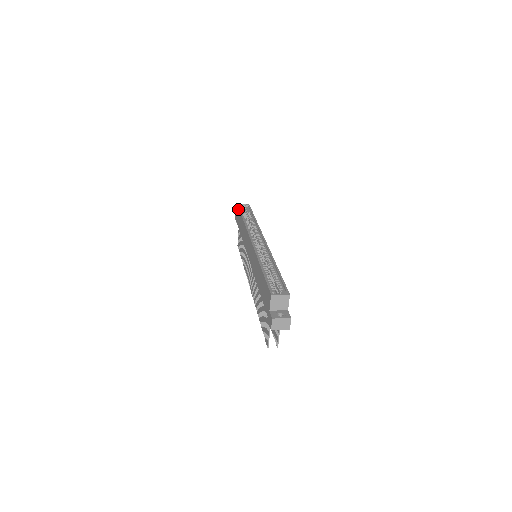
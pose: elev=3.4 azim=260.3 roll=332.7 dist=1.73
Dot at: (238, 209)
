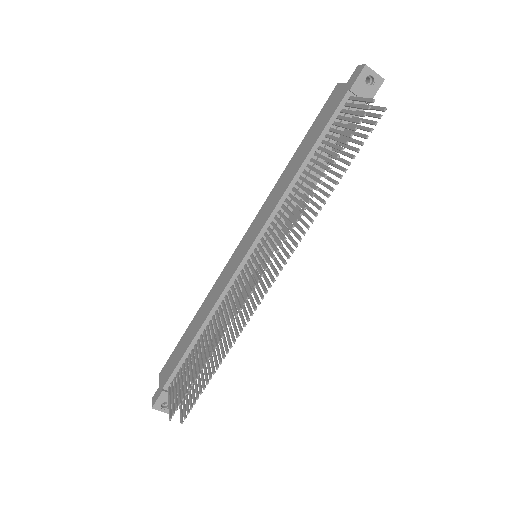
Dot at: (169, 359)
